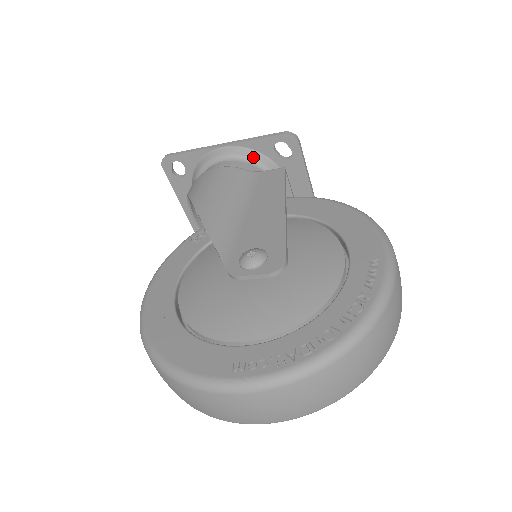
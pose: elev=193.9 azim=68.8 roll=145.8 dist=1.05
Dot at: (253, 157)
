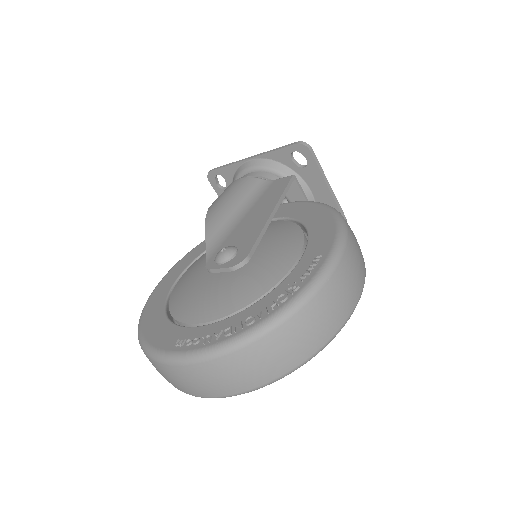
Dot at: (273, 167)
